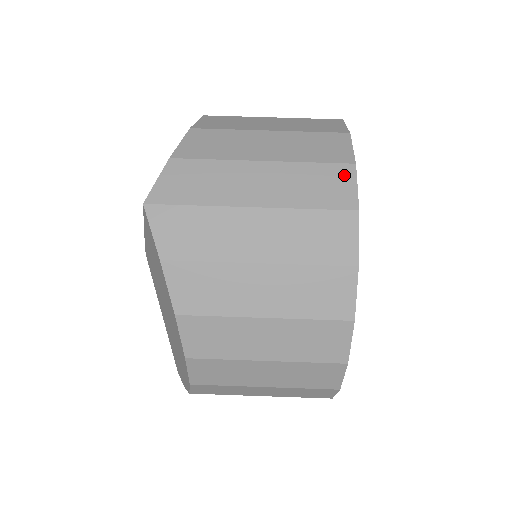
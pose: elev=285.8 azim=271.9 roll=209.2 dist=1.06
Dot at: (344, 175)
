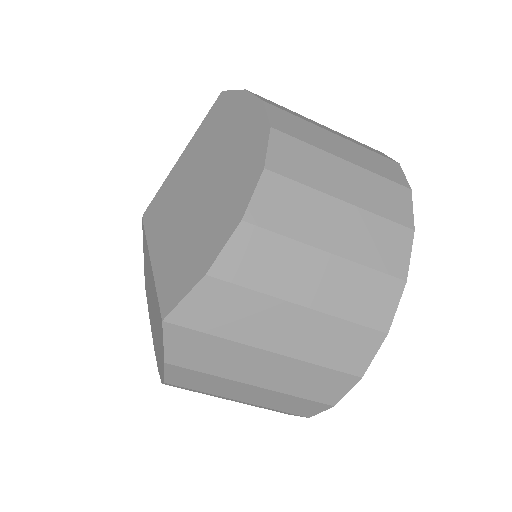
Dot at: (370, 342)
